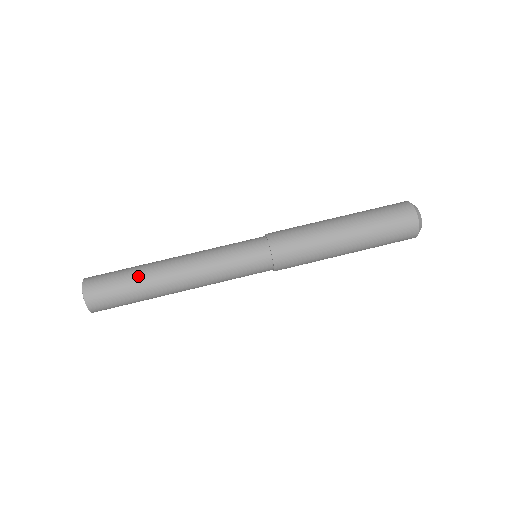
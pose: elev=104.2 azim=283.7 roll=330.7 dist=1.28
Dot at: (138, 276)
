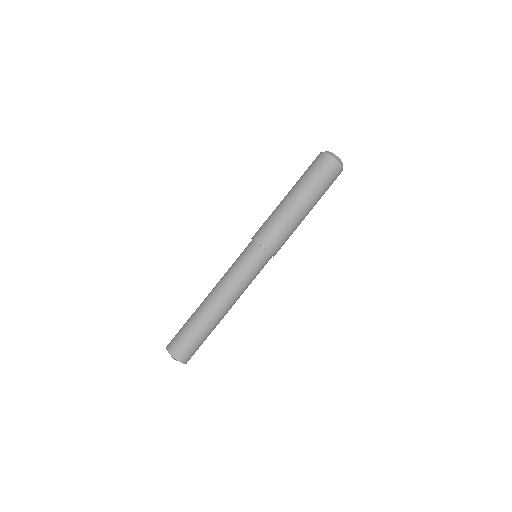
Dot at: (192, 317)
